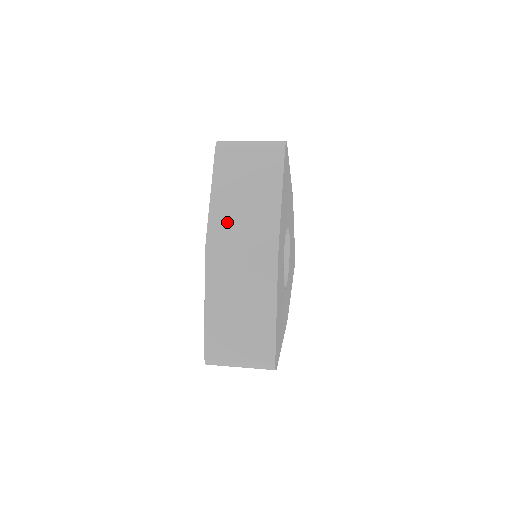
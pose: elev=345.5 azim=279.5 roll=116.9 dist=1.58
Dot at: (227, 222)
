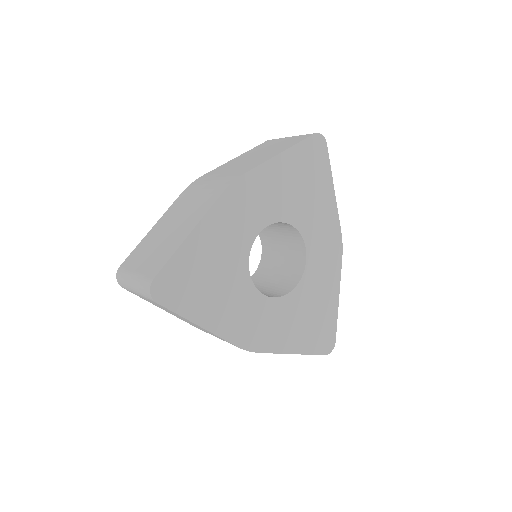
Dot at: (224, 169)
